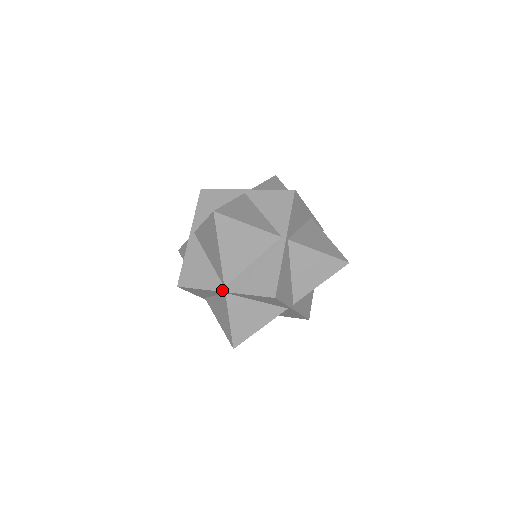
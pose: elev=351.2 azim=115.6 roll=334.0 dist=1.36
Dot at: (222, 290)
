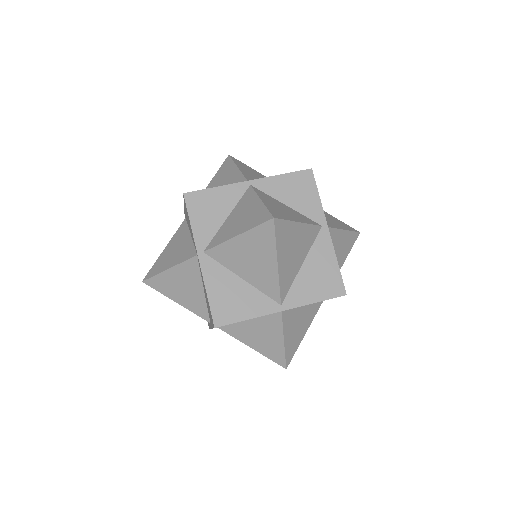
Dot at: (280, 309)
